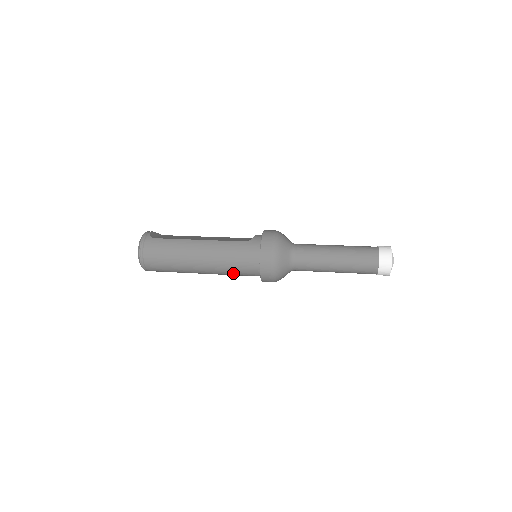
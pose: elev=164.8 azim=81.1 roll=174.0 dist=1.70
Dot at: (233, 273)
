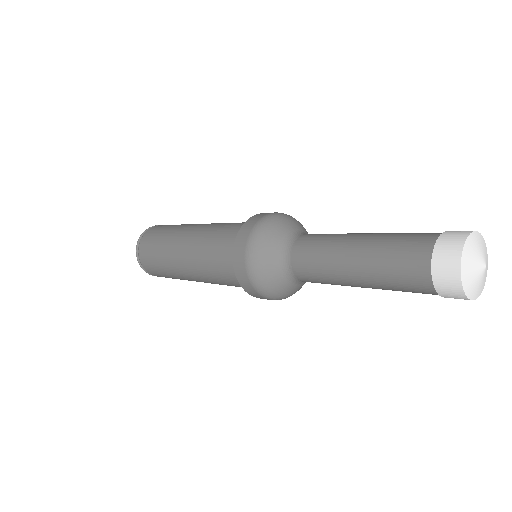
Dot at: (211, 266)
